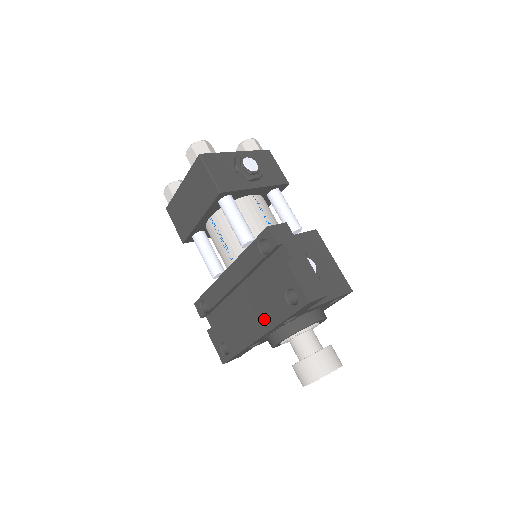
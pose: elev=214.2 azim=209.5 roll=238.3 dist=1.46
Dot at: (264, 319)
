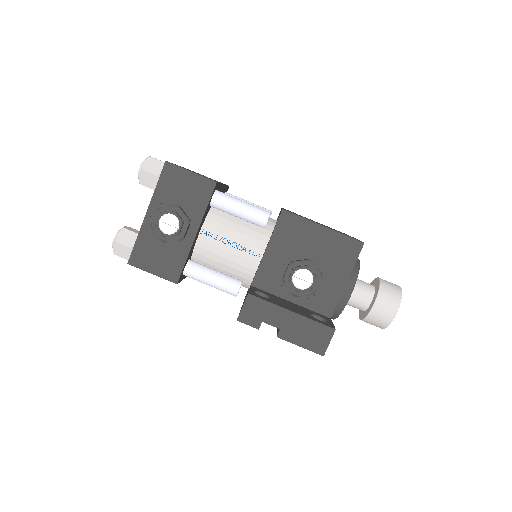
Dot at: occluded
